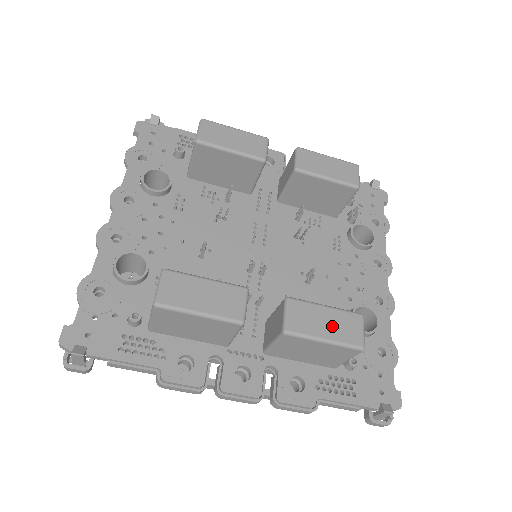
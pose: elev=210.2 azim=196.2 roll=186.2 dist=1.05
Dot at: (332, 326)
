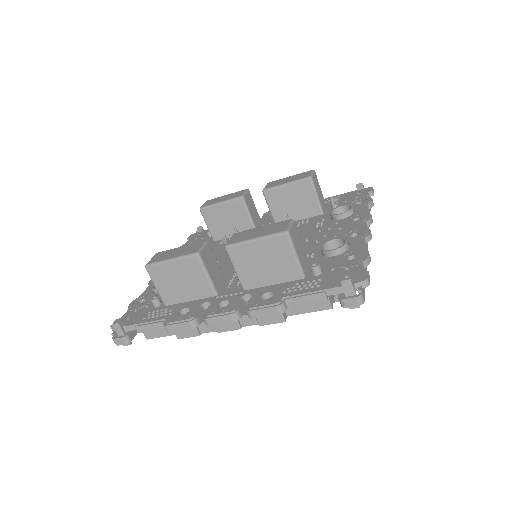
Dot at: (263, 231)
